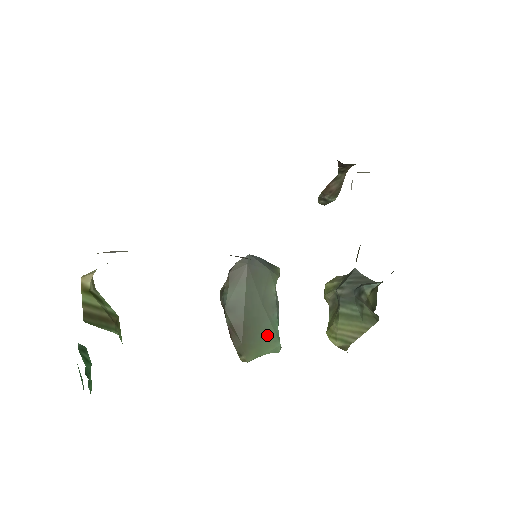
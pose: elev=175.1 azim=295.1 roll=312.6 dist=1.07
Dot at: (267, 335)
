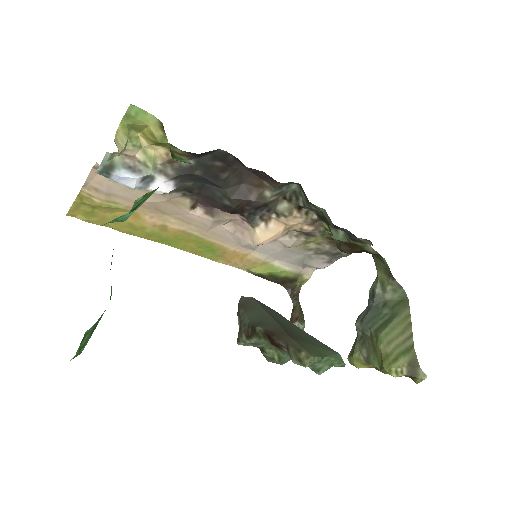
Dot at: (316, 342)
